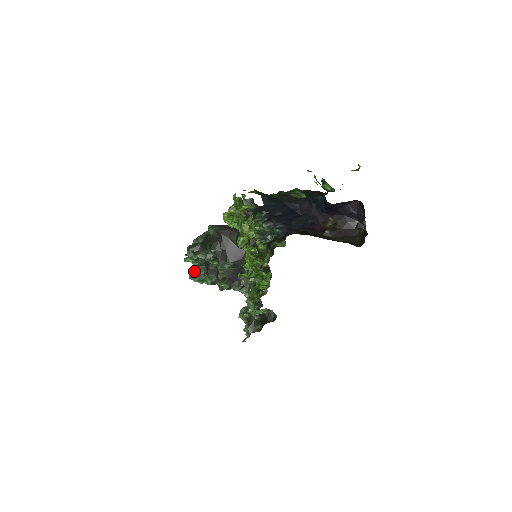
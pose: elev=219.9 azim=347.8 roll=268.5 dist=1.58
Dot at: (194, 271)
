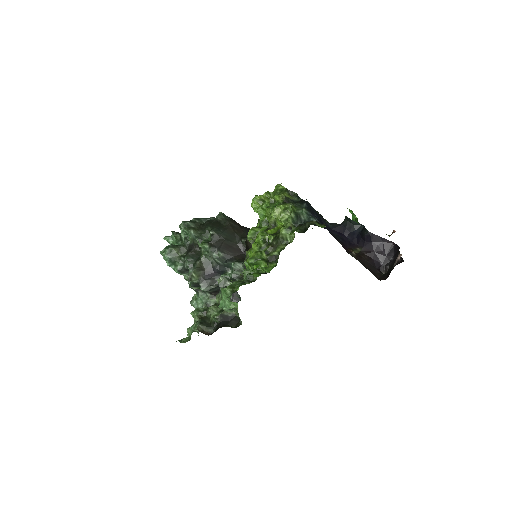
Dot at: (173, 247)
